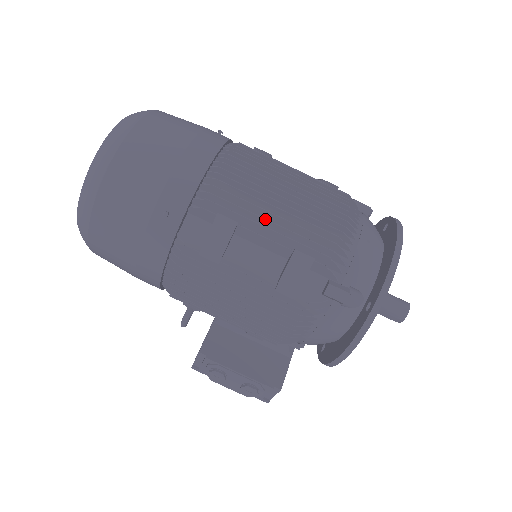
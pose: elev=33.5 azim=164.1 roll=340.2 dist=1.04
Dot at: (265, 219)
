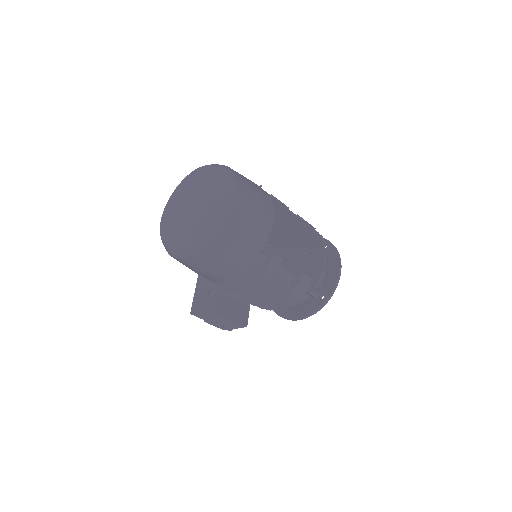
Dot at: (294, 257)
